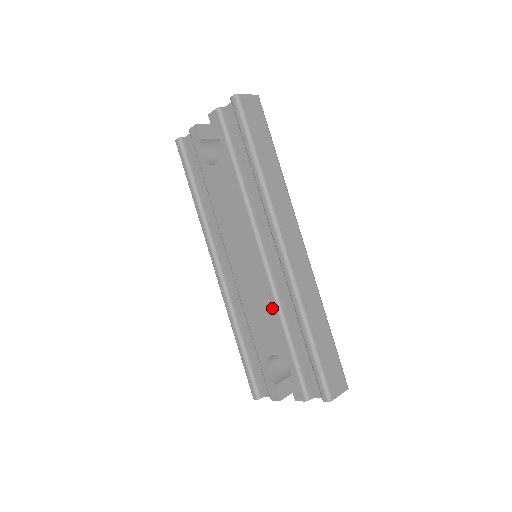
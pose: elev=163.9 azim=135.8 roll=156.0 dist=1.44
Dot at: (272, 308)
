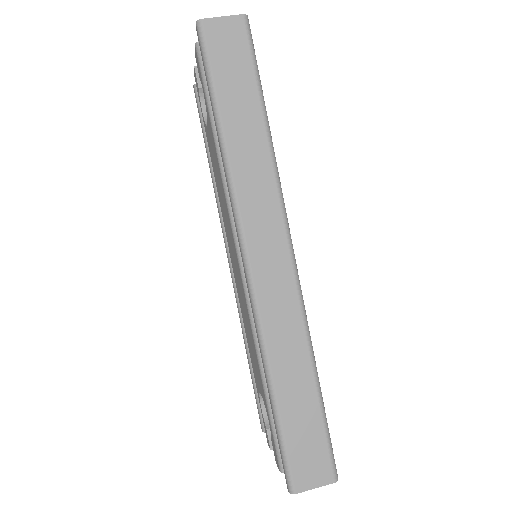
Dot at: (252, 336)
